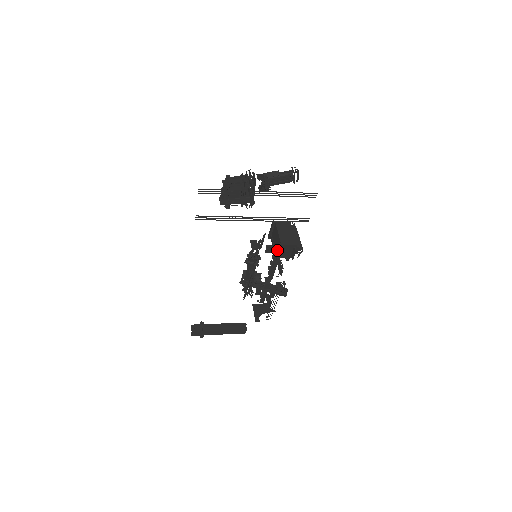
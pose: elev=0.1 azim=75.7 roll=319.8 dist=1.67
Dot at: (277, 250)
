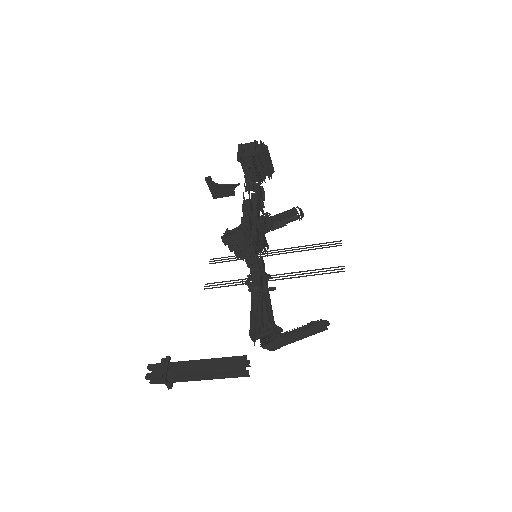
Dot at: (238, 149)
